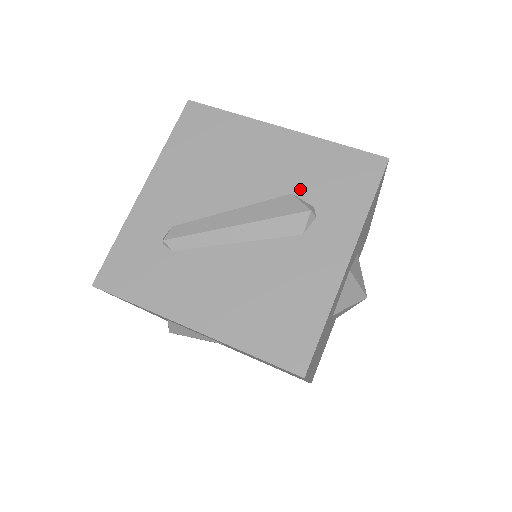
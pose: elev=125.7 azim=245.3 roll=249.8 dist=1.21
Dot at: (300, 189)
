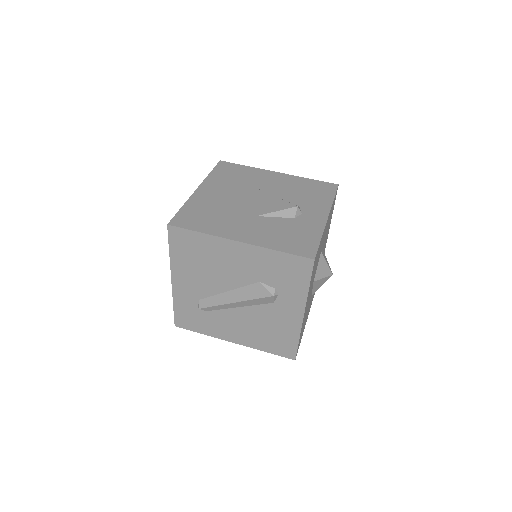
Dot at: (264, 279)
